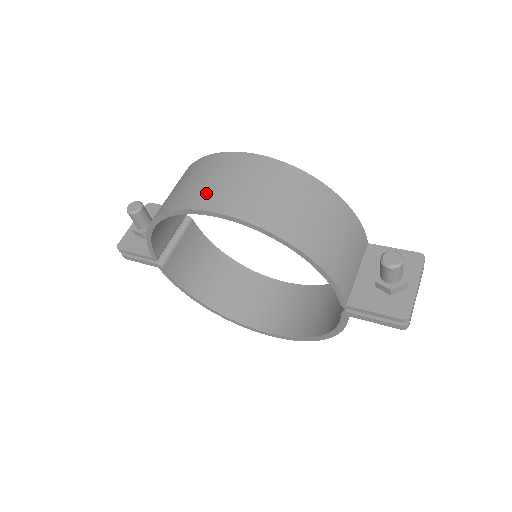
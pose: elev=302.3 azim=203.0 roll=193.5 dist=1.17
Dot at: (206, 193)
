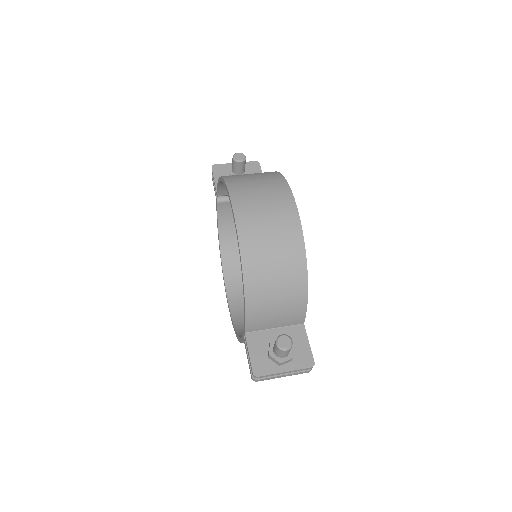
Dot at: (247, 197)
